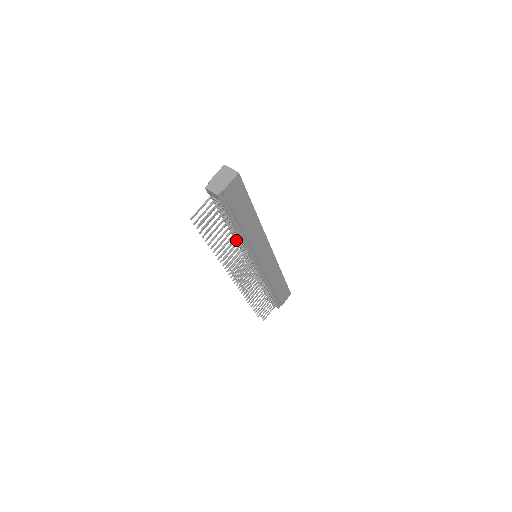
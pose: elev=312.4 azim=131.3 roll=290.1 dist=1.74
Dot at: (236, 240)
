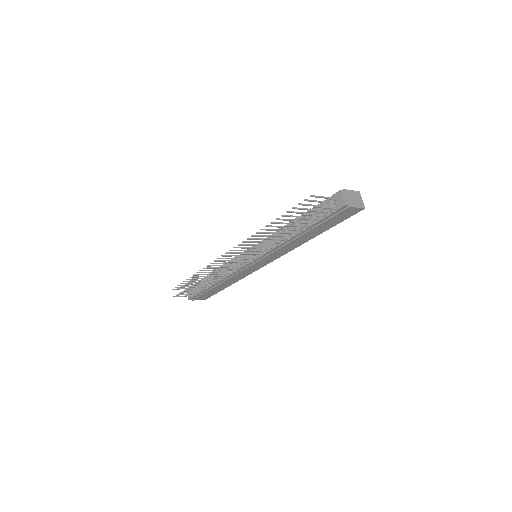
Dot at: occluded
